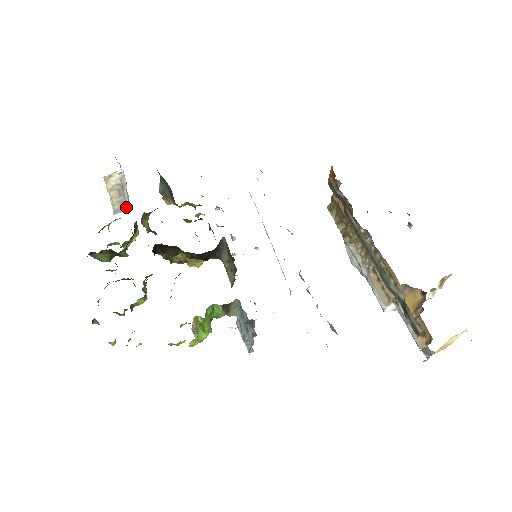
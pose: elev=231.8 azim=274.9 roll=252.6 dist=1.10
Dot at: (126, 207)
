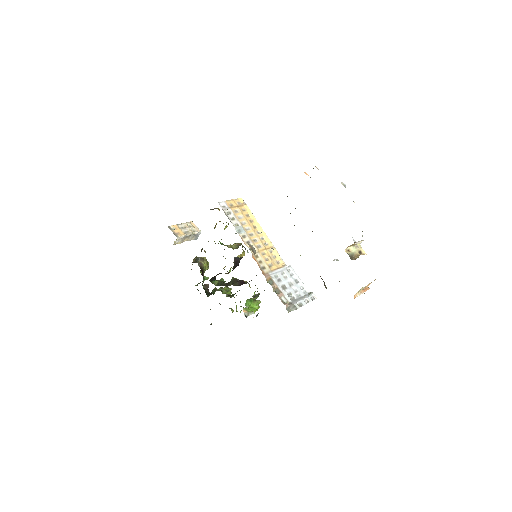
Dot at: (198, 234)
